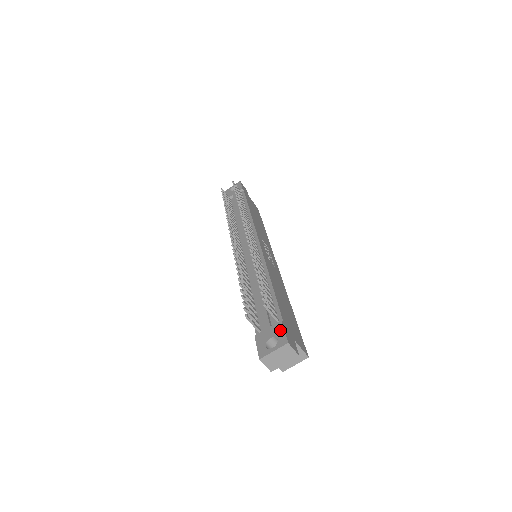
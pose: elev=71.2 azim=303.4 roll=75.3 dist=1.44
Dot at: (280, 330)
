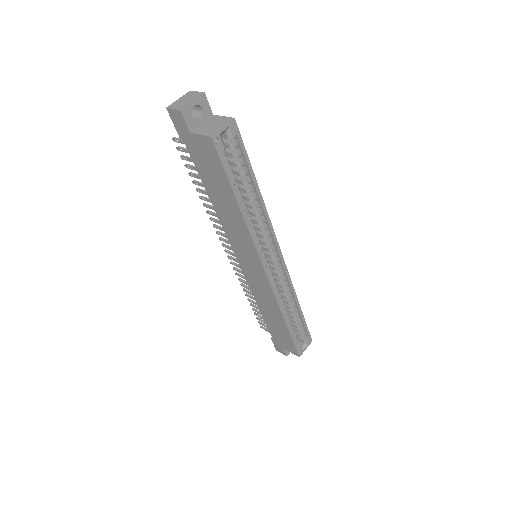
Dot at: occluded
